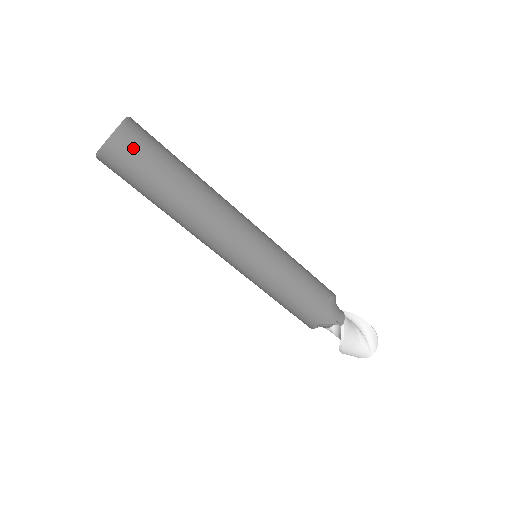
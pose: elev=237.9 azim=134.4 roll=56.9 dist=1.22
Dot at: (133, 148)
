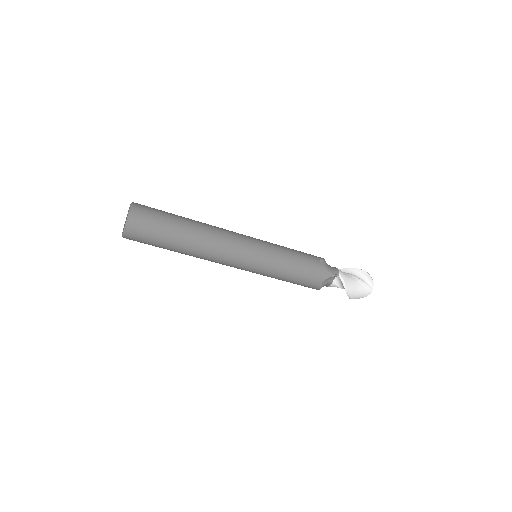
Dot at: (145, 218)
